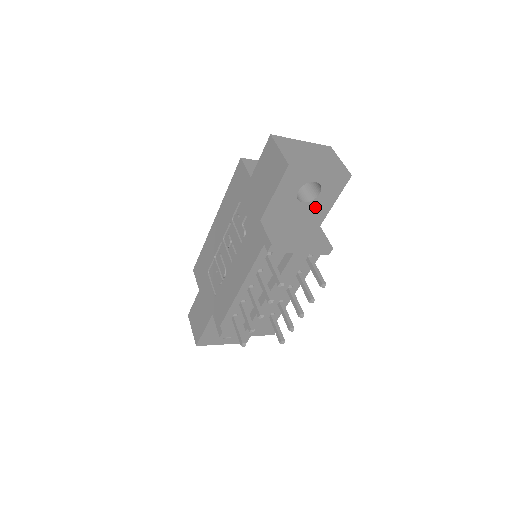
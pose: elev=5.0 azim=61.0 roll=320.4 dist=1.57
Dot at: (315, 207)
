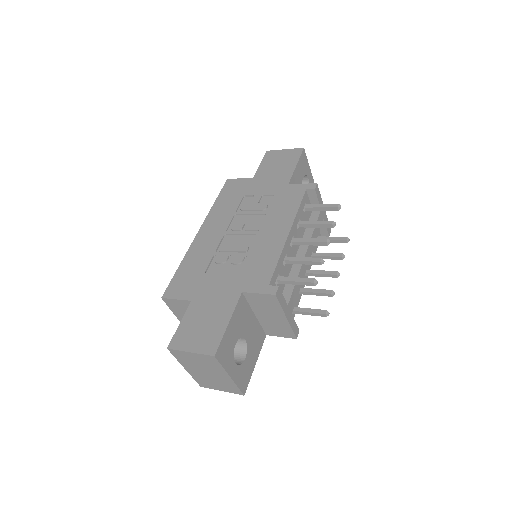
Dot at: occluded
